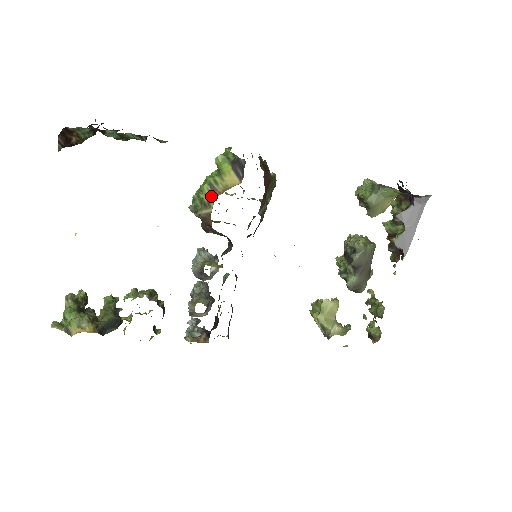
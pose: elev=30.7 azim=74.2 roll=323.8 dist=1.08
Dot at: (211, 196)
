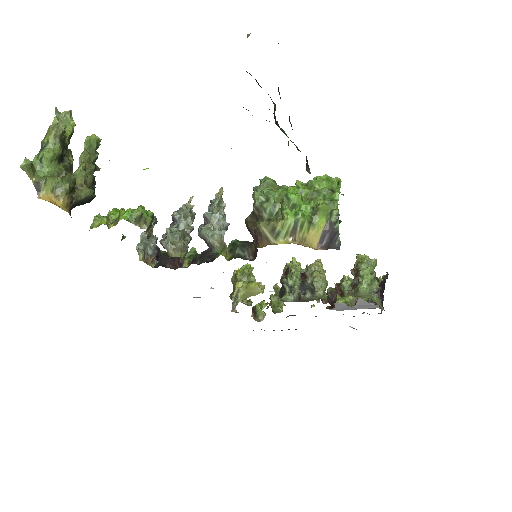
Dot at: (286, 234)
